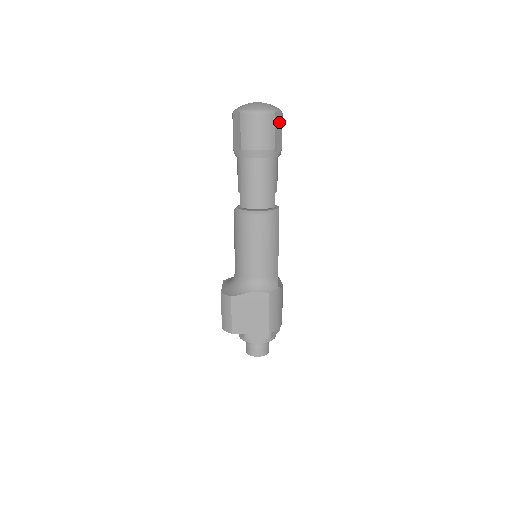
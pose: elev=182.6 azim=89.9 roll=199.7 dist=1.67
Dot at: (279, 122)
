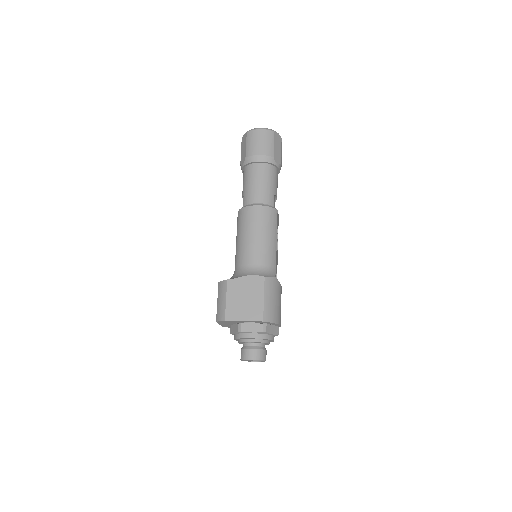
Dot at: (278, 142)
